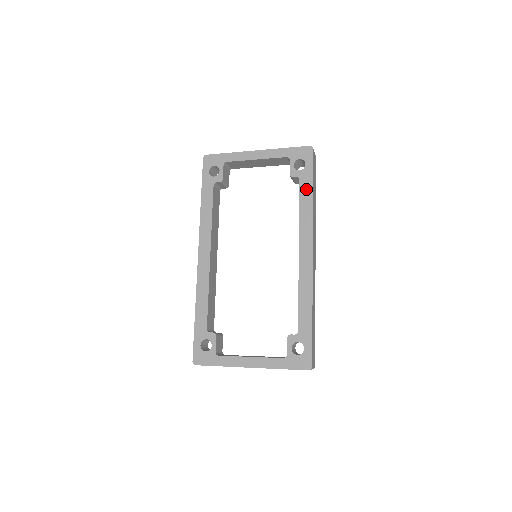
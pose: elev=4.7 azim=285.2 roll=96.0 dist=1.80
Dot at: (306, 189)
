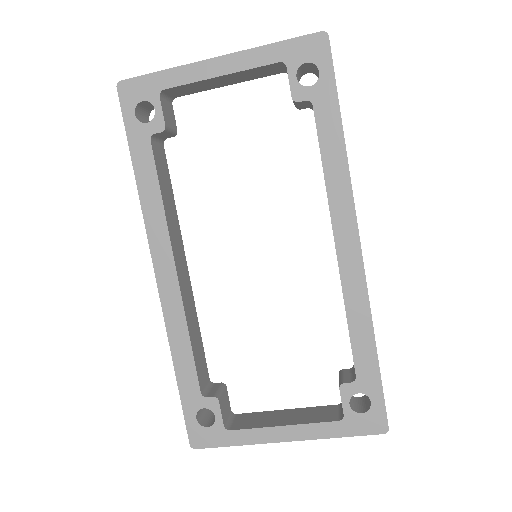
Dot at: (328, 122)
